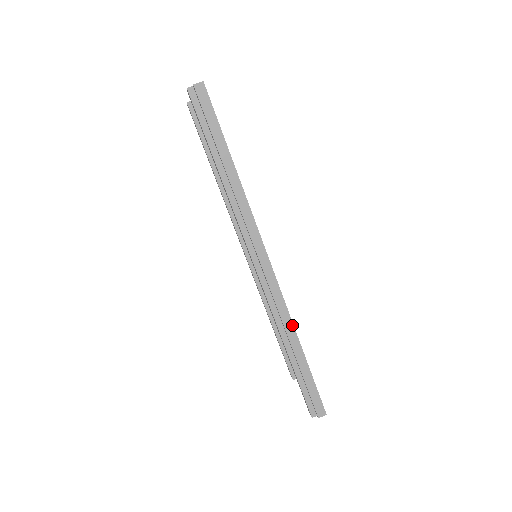
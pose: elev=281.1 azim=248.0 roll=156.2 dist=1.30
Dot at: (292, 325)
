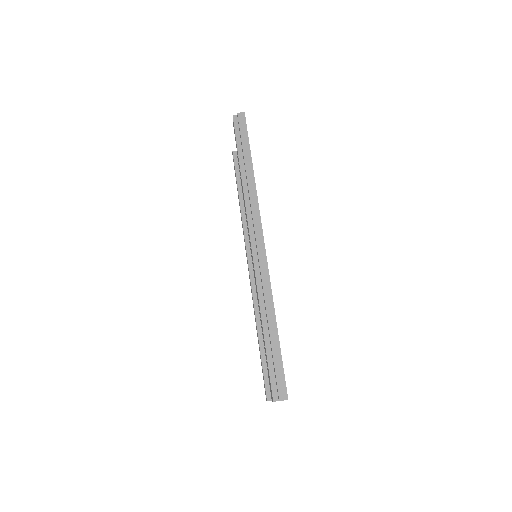
Dot at: (272, 298)
